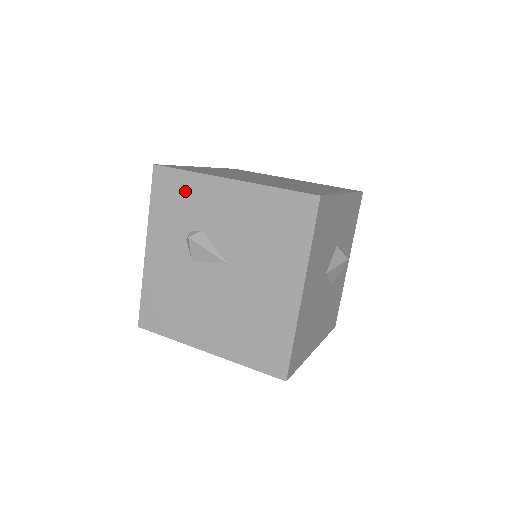
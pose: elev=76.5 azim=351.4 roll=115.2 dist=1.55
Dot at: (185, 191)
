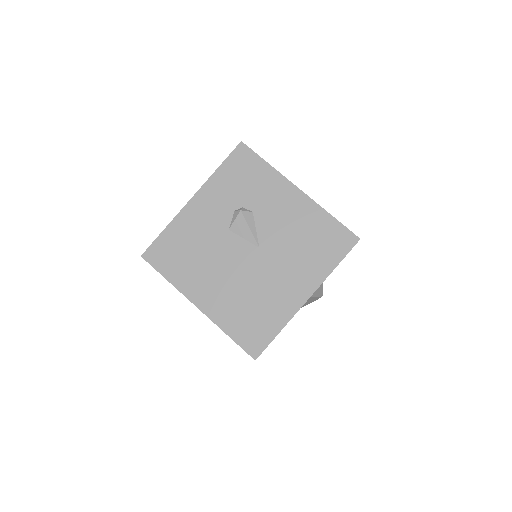
Dot at: (256, 176)
